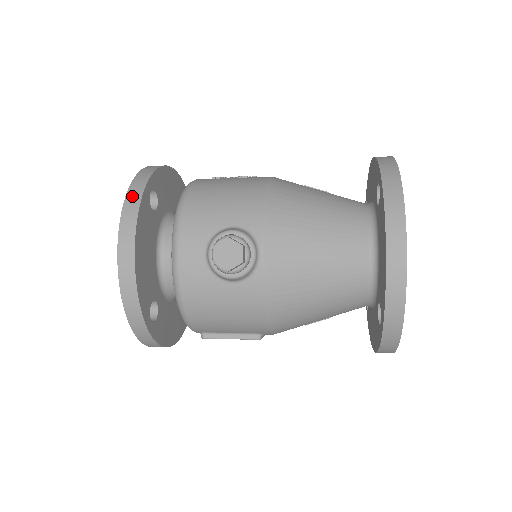
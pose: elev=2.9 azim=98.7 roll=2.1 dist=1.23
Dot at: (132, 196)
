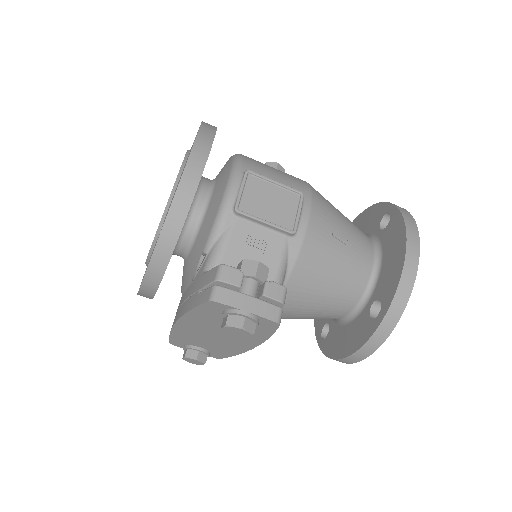
Dot at: occluded
